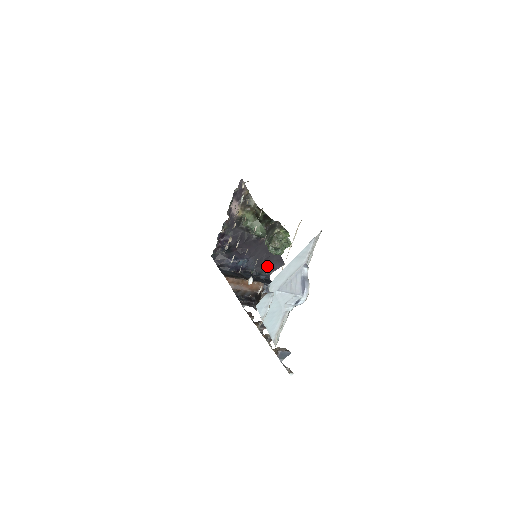
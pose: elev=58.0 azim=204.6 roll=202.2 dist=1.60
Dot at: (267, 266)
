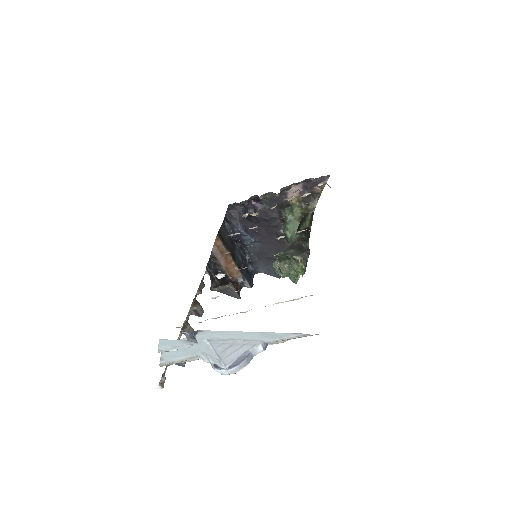
Dot at: (265, 264)
